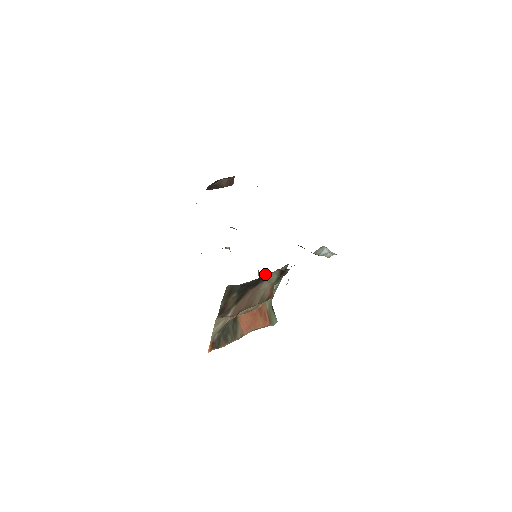
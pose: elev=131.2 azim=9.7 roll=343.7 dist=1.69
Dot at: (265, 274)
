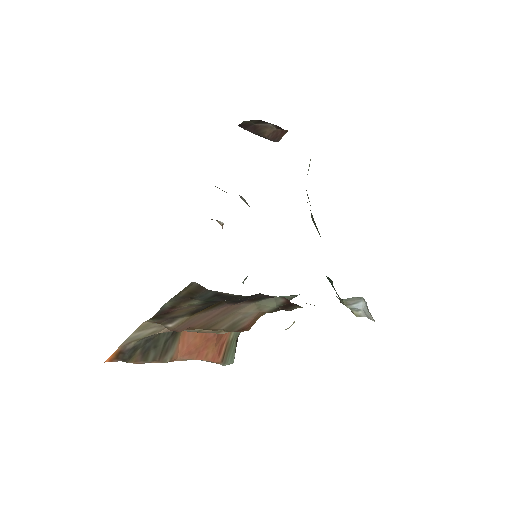
Dot at: (262, 294)
